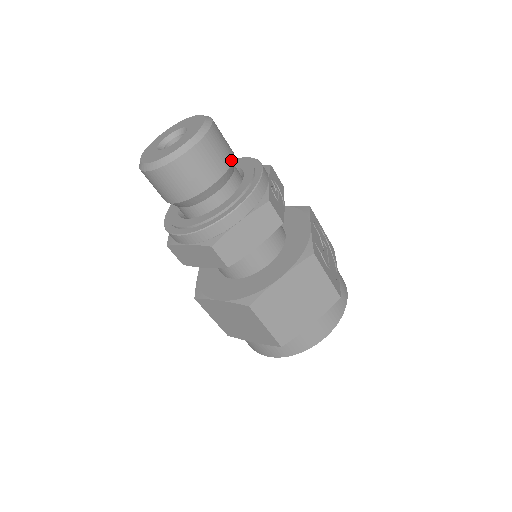
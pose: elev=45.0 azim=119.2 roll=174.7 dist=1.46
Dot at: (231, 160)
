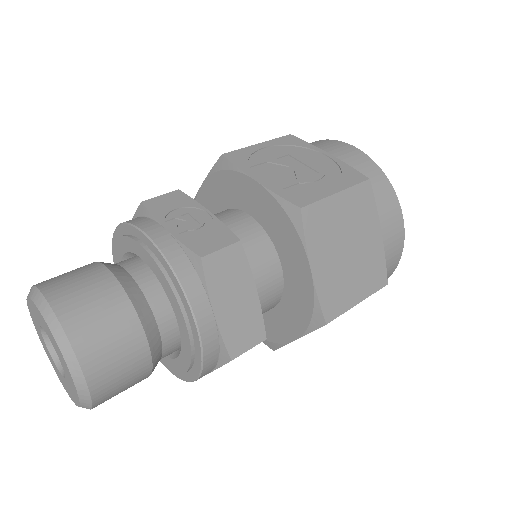
Dot at: (116, 284)
